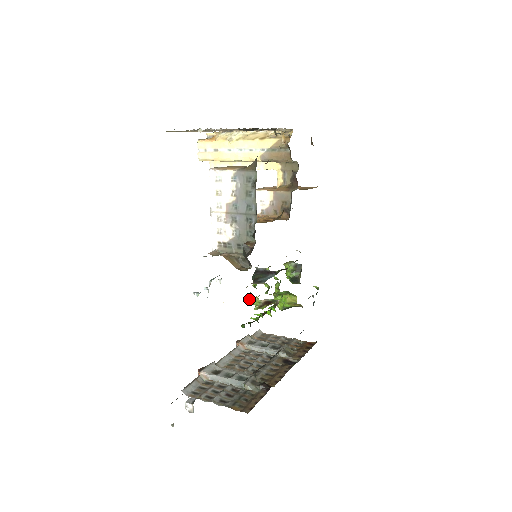
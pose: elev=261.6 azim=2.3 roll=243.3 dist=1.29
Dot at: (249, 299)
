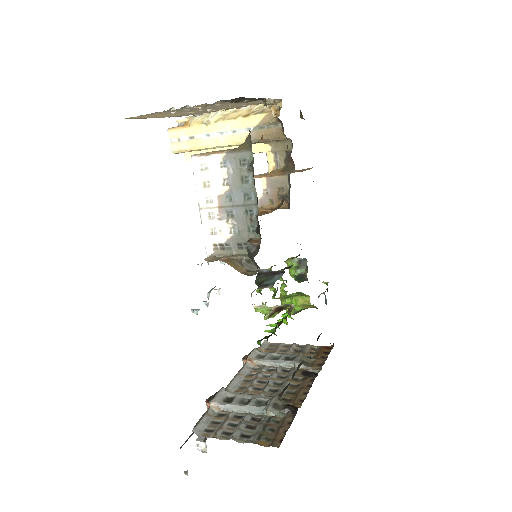
Dot at: (256, 308)
